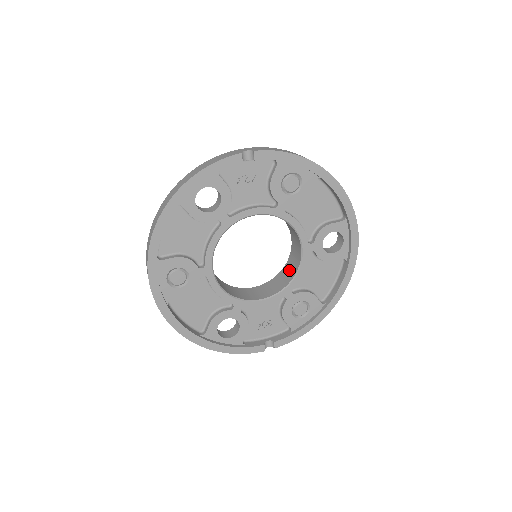
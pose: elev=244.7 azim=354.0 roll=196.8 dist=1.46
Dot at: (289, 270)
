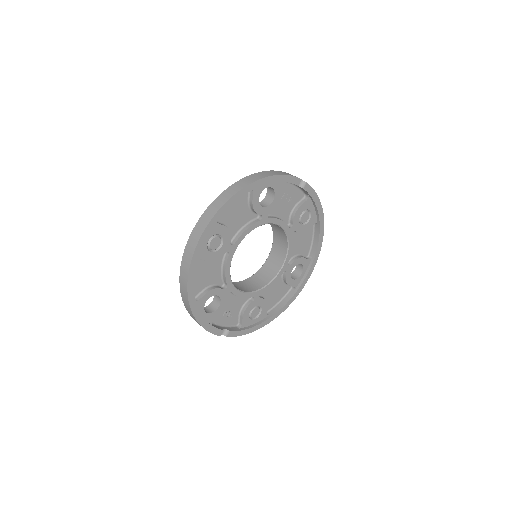
Dot at: (260, 279)
